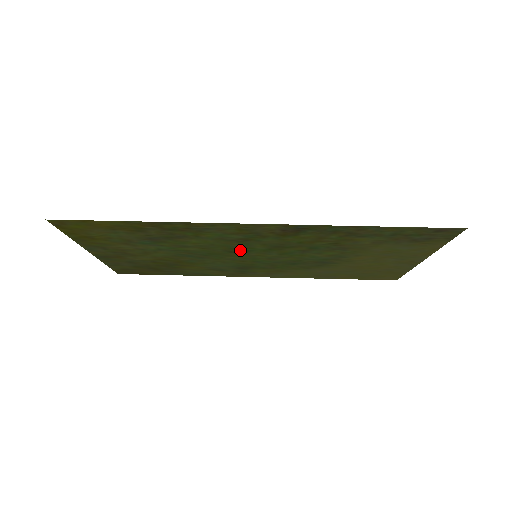
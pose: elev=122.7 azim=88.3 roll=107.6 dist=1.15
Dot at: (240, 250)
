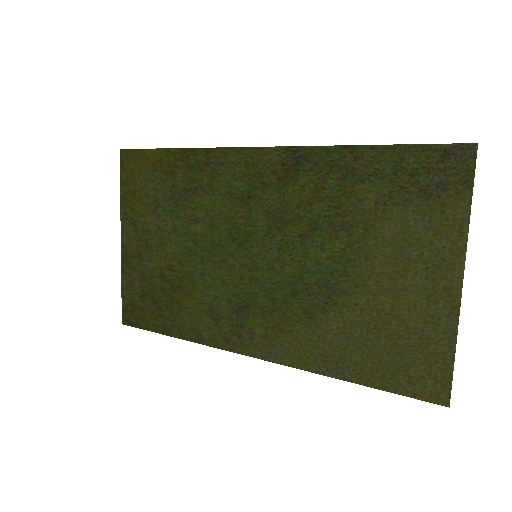
Dot at: (242, 234)
